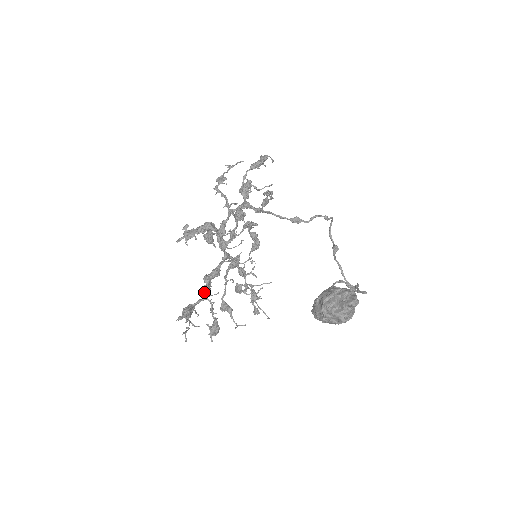
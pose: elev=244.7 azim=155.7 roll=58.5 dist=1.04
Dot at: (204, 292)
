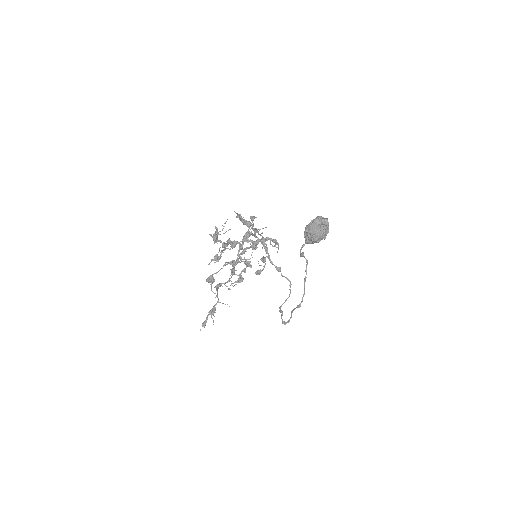
Dot at: (224, 243)
